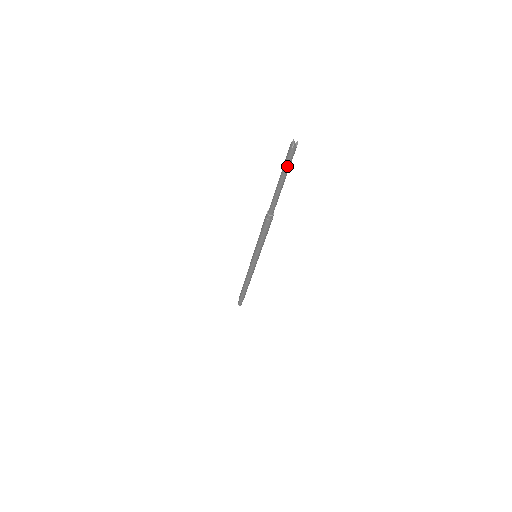
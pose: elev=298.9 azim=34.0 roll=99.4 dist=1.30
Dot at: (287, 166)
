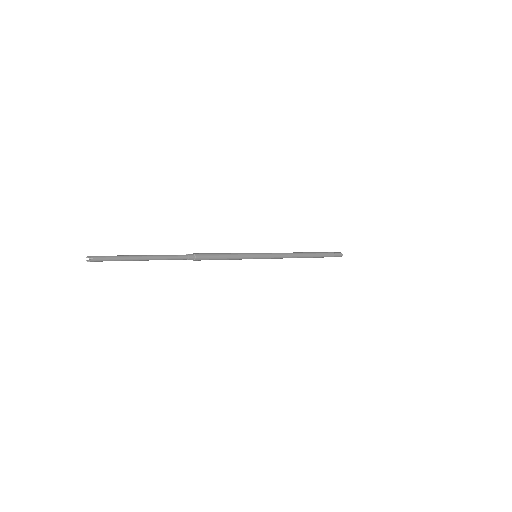
Dot at: occluded
